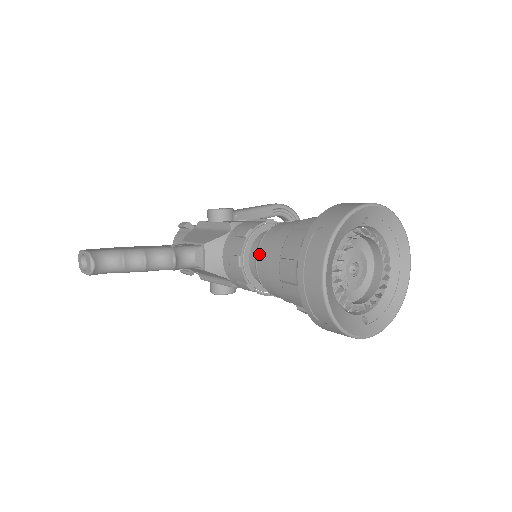
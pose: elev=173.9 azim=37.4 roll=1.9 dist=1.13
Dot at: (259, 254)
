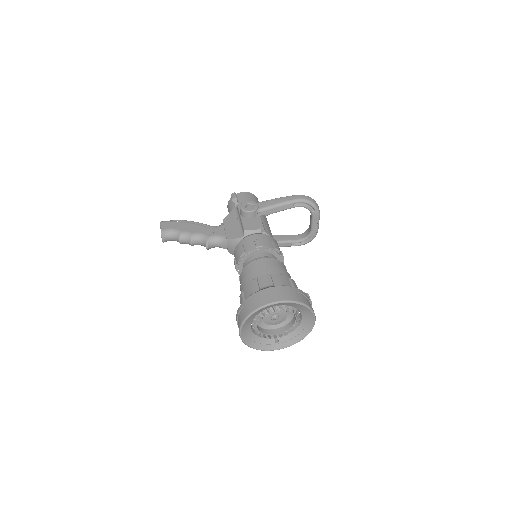
Dot at: (240, 276)
